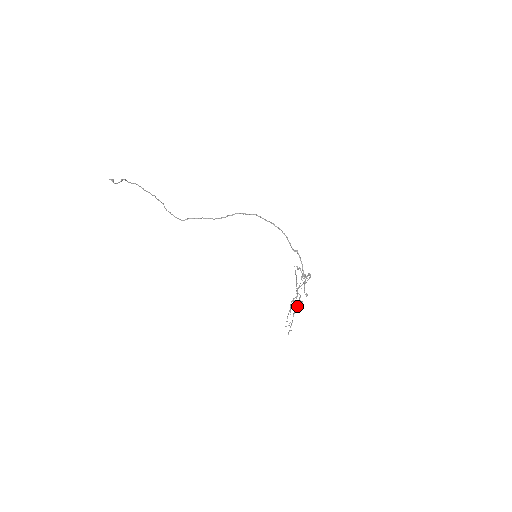
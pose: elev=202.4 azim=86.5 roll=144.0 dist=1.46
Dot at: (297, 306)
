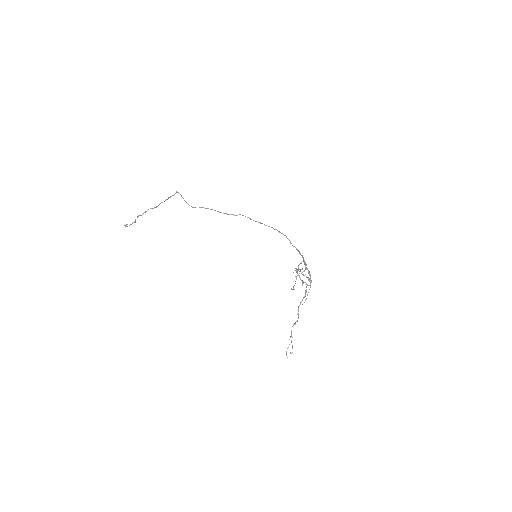
Dot at: occluded
